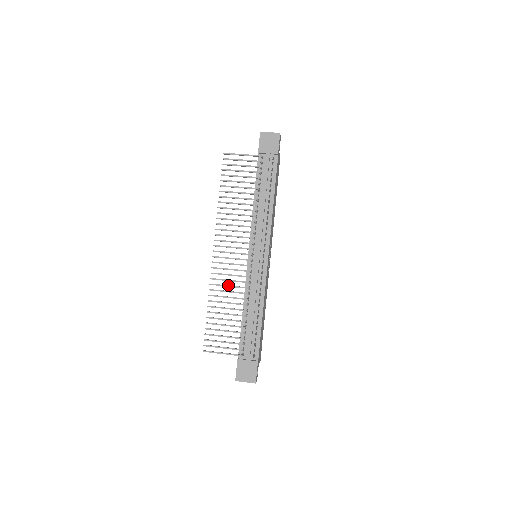
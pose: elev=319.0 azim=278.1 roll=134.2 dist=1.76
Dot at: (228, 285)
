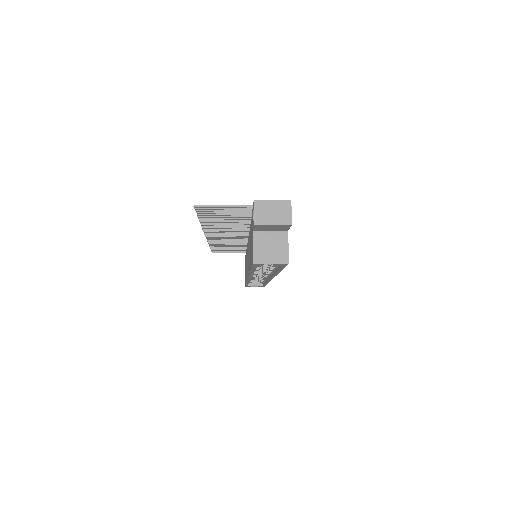
Dot at: (227, 227)
